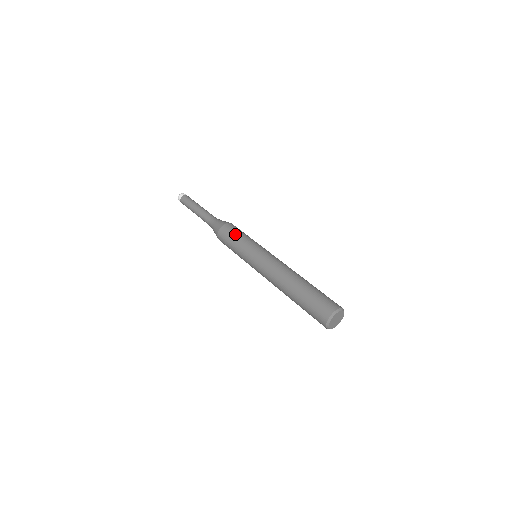
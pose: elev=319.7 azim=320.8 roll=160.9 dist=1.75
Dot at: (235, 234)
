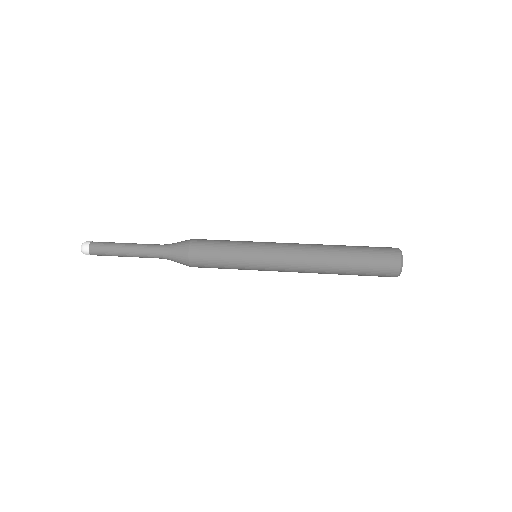
Dot at: (216, 244)
